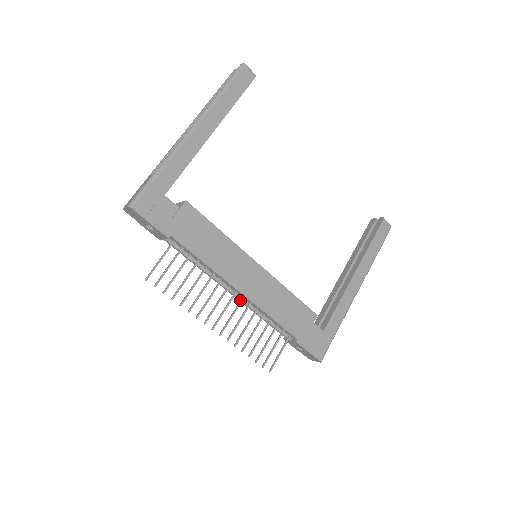
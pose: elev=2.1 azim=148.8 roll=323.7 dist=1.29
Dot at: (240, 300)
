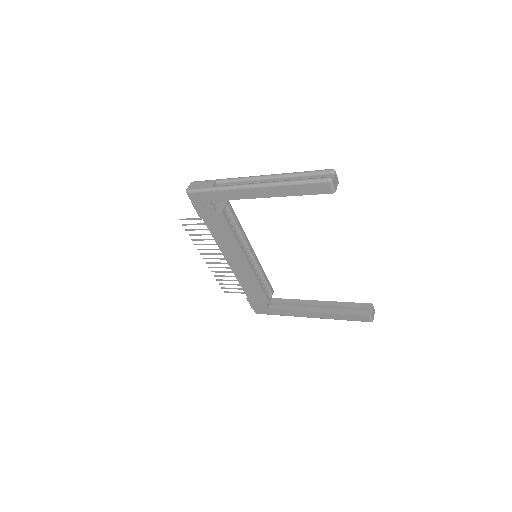
Dot at: occluded
